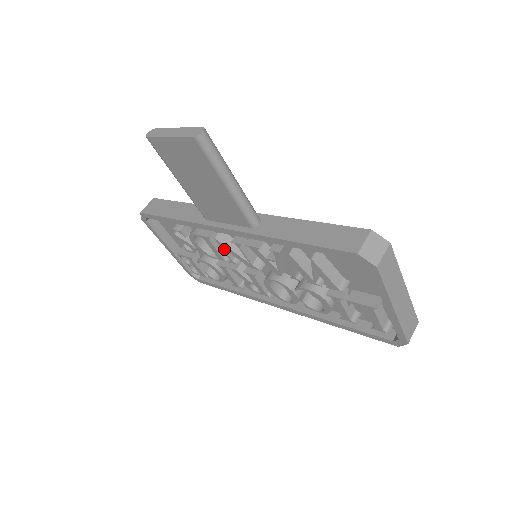
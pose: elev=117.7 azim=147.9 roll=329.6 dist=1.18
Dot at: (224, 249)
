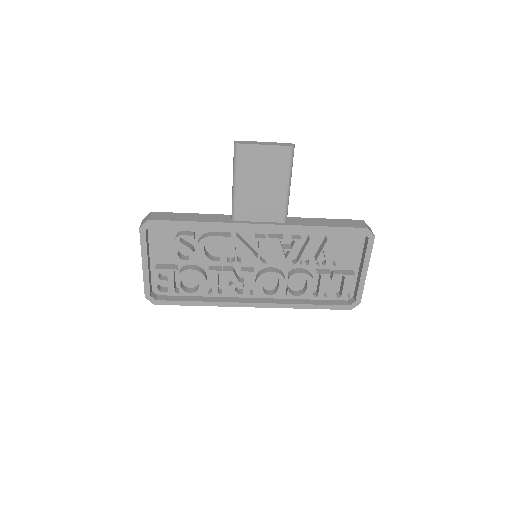
Dot at: (237, 248)
